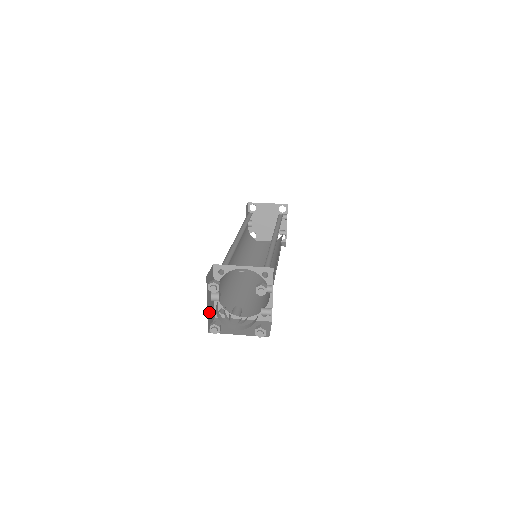
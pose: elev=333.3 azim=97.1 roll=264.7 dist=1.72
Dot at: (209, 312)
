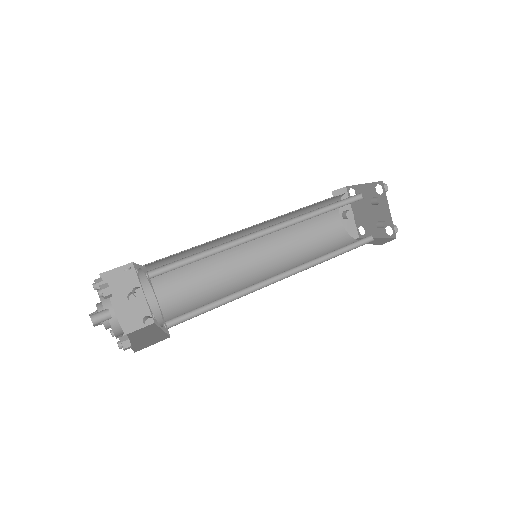
Dot at: (125, 314)
